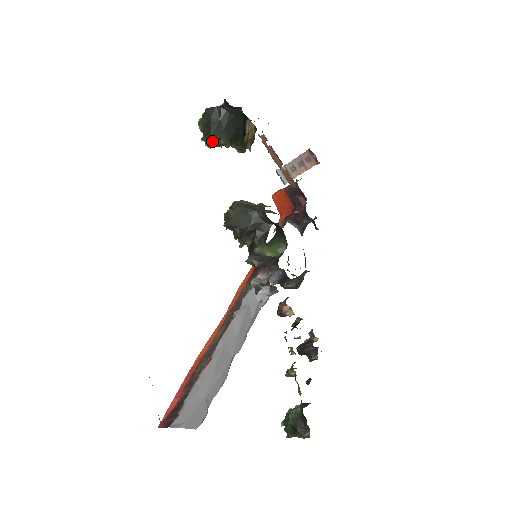
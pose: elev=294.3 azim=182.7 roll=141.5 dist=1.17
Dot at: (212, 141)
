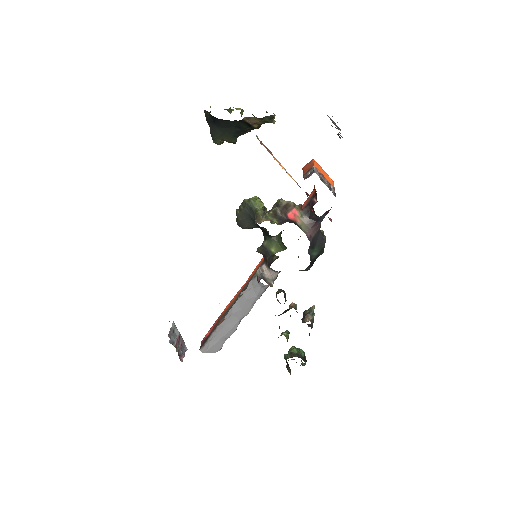
Dot at: (216, 143)
